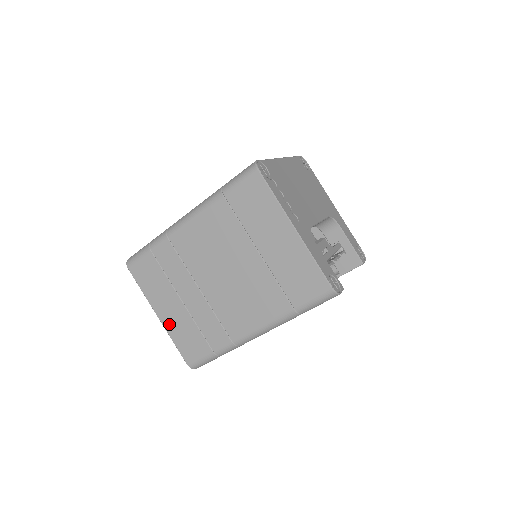
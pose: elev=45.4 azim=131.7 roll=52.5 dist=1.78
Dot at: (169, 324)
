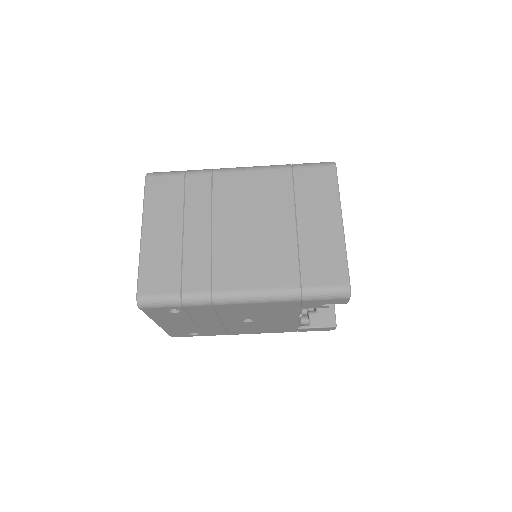
Dot at: (150, 245)
